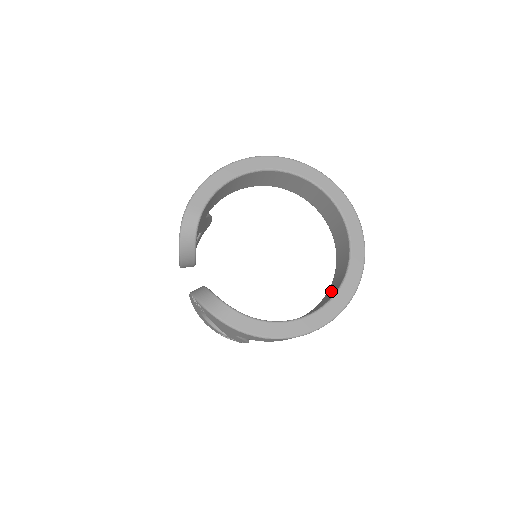
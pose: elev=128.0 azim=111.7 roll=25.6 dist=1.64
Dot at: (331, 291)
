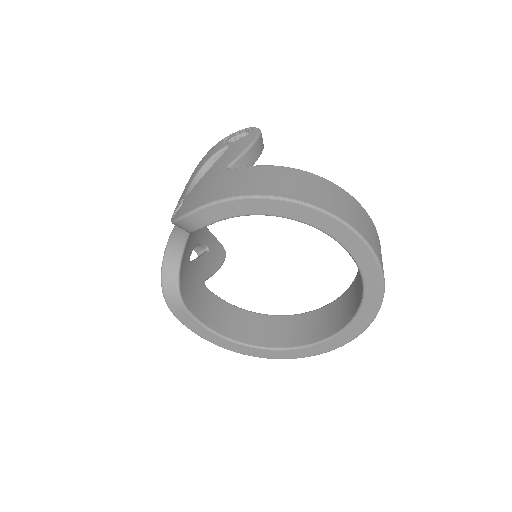
Dot at: (294, 329)
